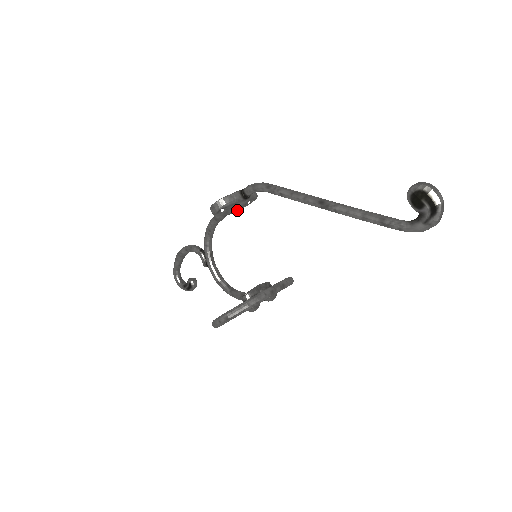
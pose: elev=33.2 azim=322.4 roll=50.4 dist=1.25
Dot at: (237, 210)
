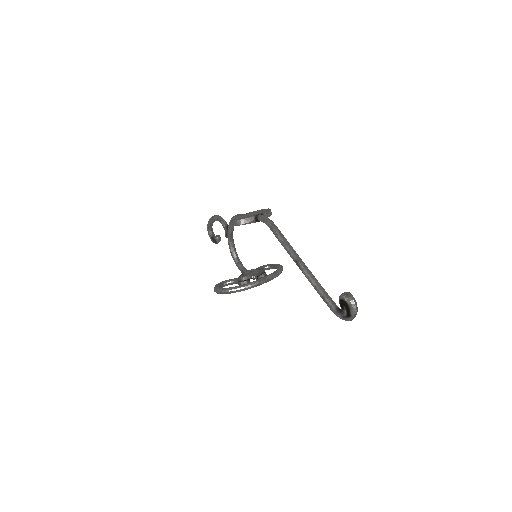
Dot at: occluded
